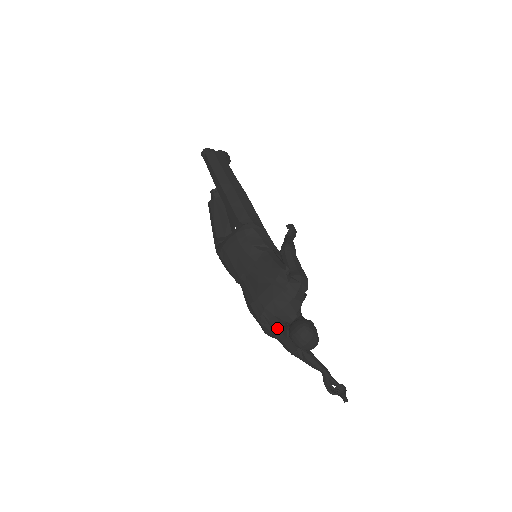
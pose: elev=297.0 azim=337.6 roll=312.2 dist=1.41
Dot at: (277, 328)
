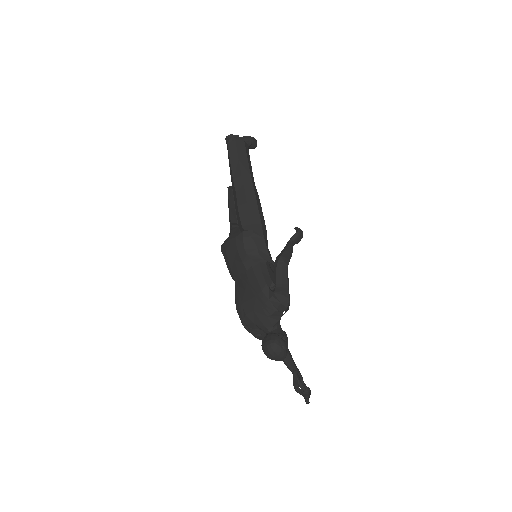
Dot at: (256, 332)
